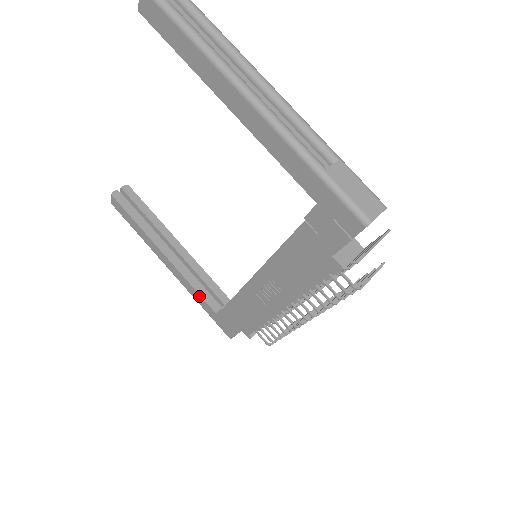
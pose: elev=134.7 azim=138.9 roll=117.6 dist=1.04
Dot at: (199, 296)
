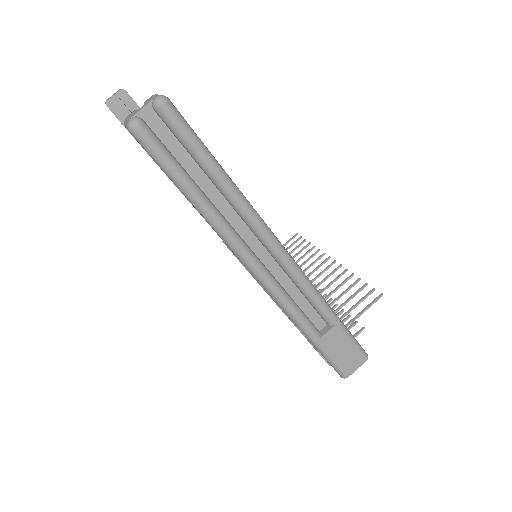
Dot at: occluded
